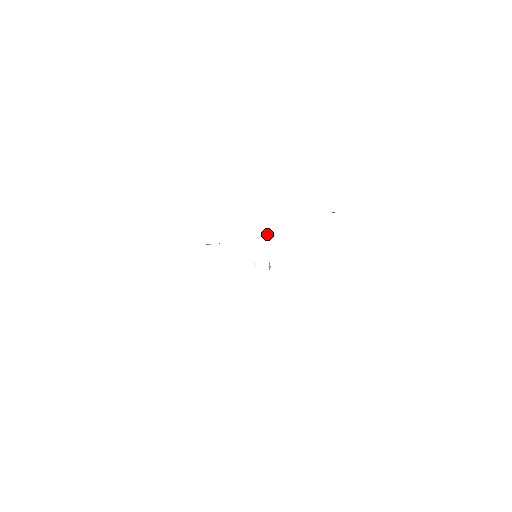
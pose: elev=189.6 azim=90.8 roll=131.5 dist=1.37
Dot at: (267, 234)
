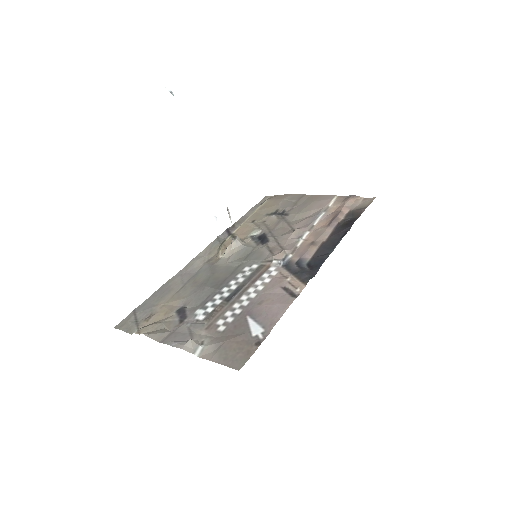
Dot at: (167, 87)
